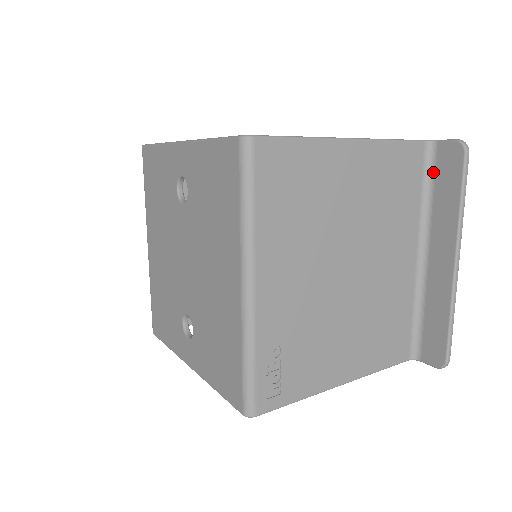
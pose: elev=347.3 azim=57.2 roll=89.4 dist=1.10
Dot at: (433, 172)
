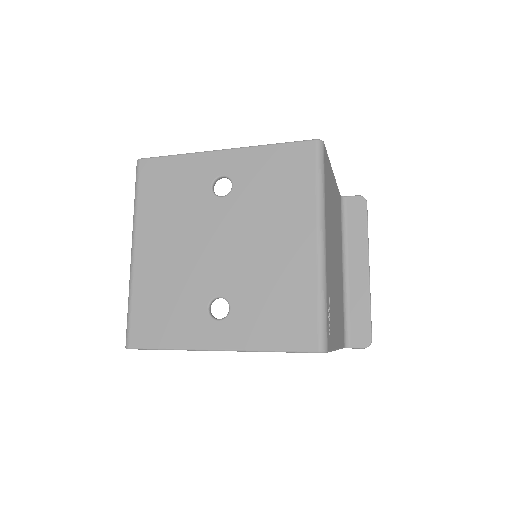
Dot at: (346, 215)
